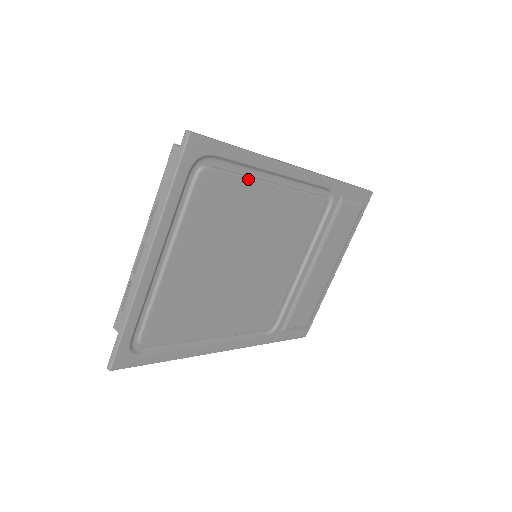
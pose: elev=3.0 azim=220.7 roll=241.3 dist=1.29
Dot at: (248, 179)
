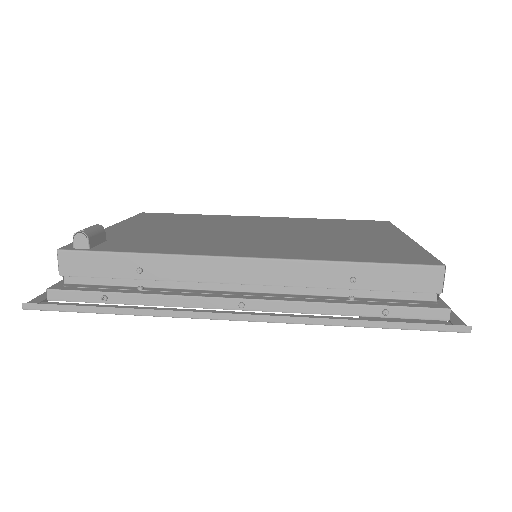
Dot at: occluded
